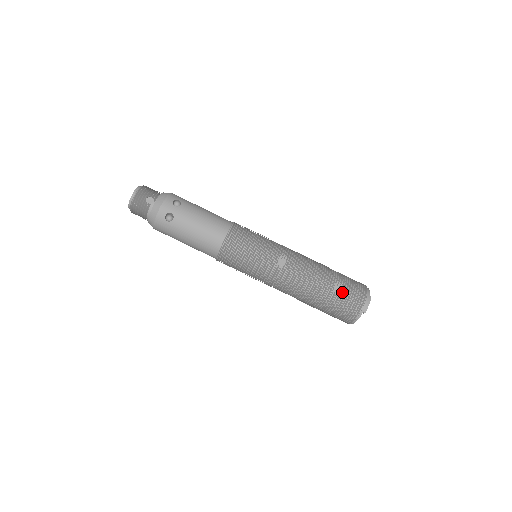
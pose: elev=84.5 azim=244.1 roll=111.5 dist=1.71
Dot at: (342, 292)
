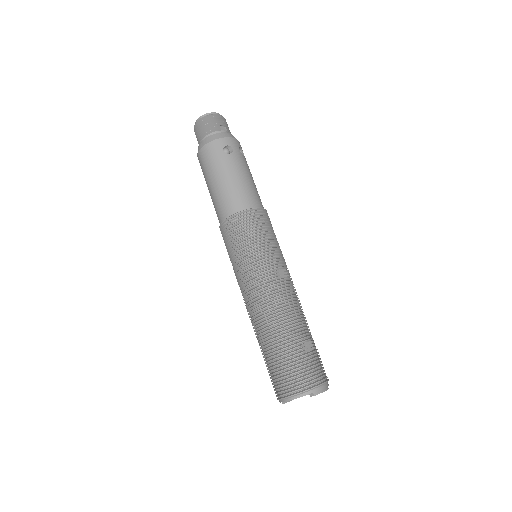
Dot at: (310, 353)
